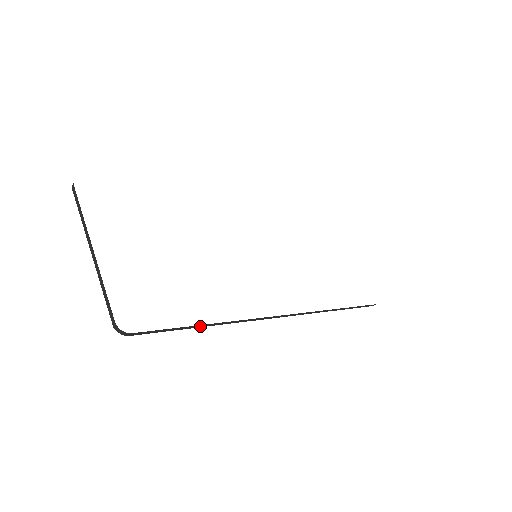
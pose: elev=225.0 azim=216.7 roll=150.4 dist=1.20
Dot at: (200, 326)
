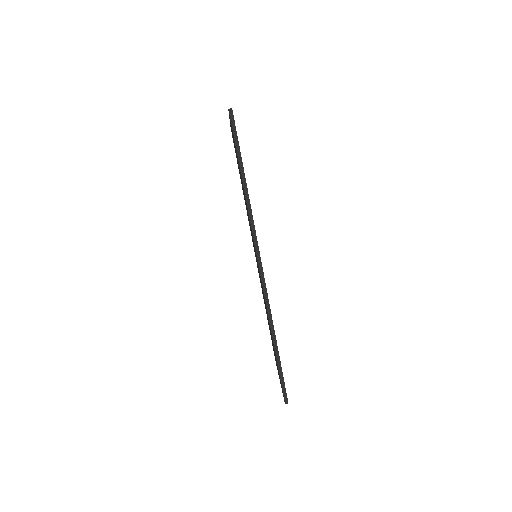
Dot at: (242, 173)
